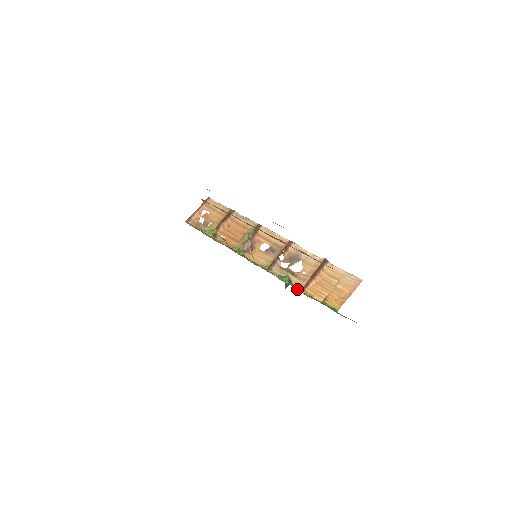
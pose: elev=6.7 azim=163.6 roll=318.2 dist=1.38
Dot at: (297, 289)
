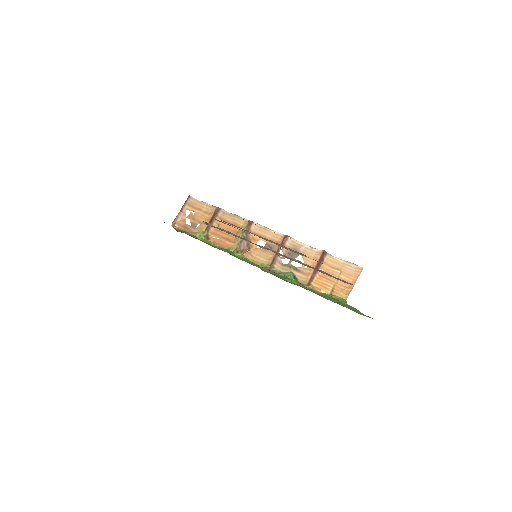
Dot at: (307, 289)
